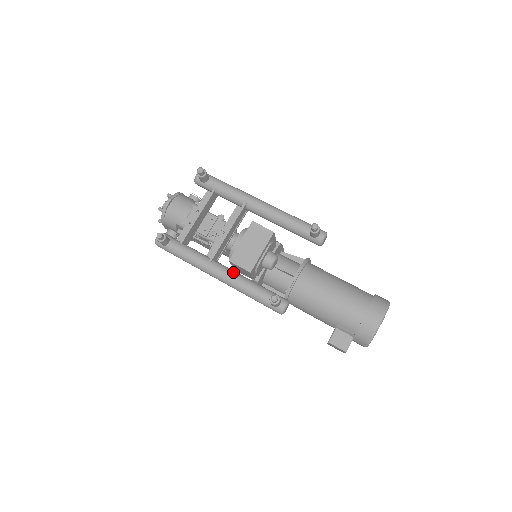
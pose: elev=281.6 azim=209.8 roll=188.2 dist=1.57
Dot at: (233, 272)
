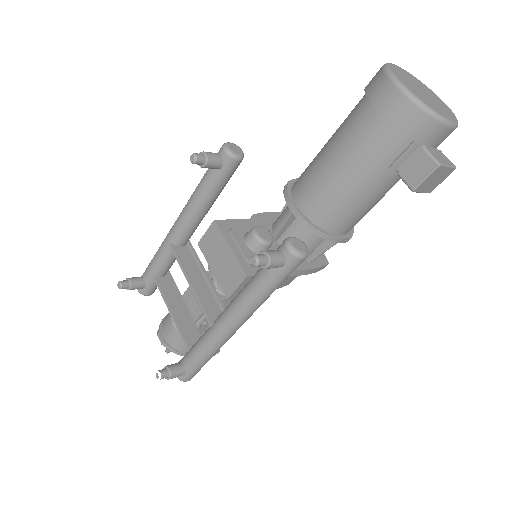
Dot at: (231, 302)
